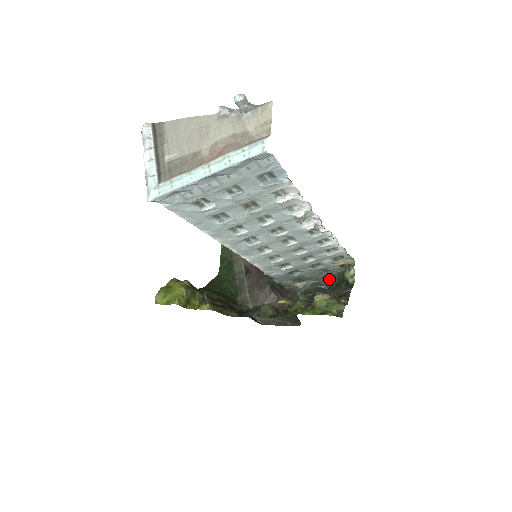
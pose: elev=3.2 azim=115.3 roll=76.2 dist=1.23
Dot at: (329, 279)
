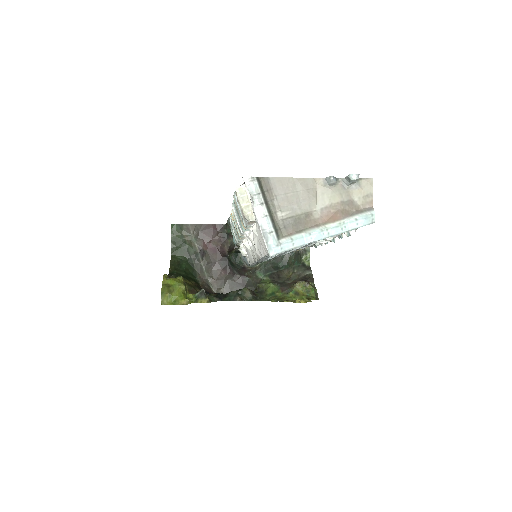
Dot at: (282, 259)
